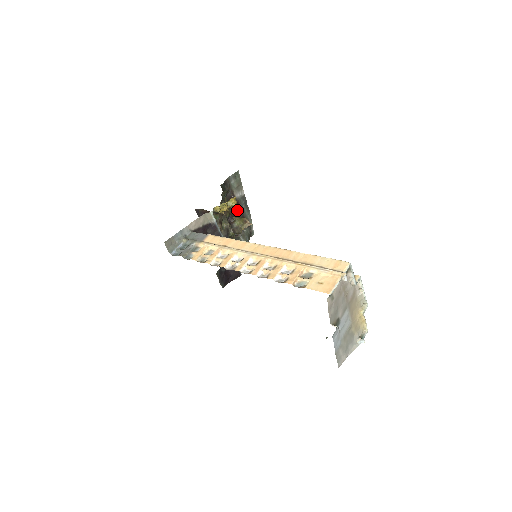
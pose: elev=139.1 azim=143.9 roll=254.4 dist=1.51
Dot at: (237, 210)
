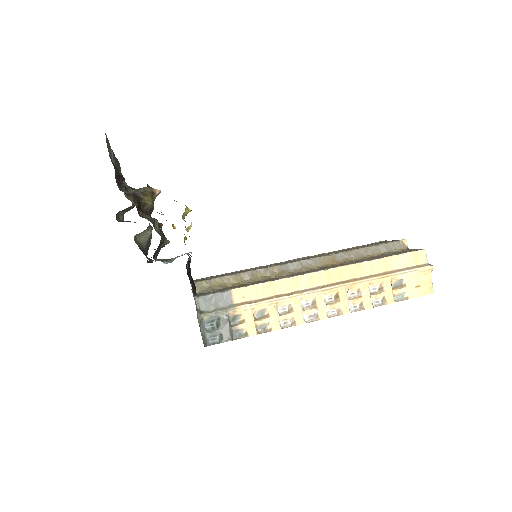
Dot at: occluded
